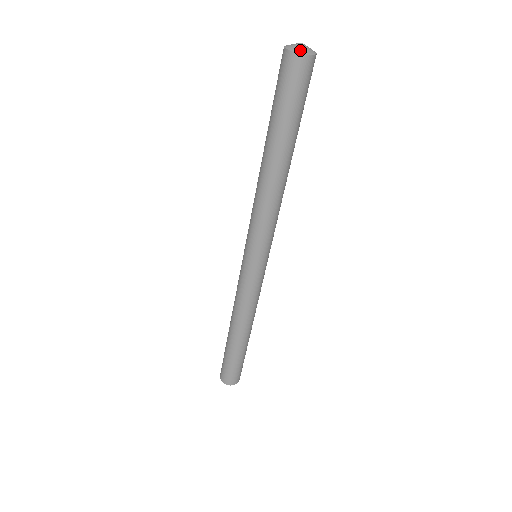
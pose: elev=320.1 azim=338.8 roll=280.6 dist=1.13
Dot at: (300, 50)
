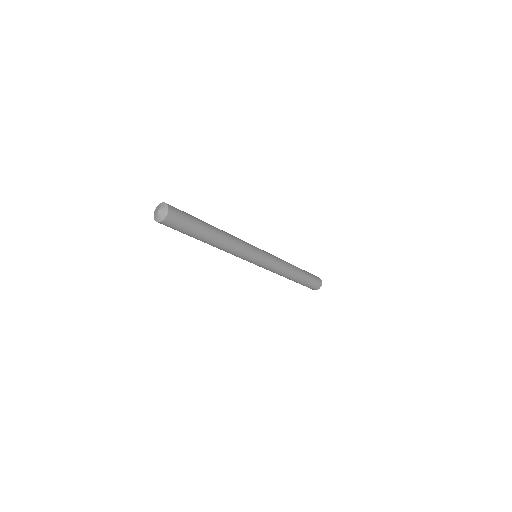
Dot at: (159, 219)
